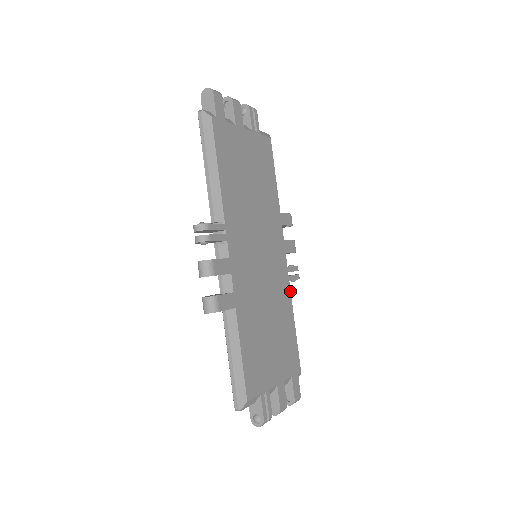
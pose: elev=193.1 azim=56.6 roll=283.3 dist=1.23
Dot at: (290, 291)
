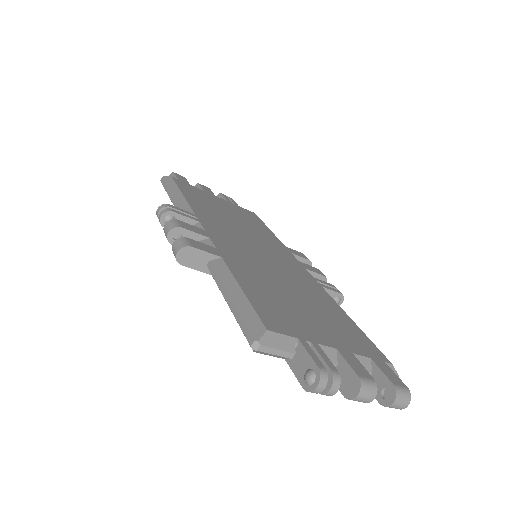
Dot at: (327, 294)
